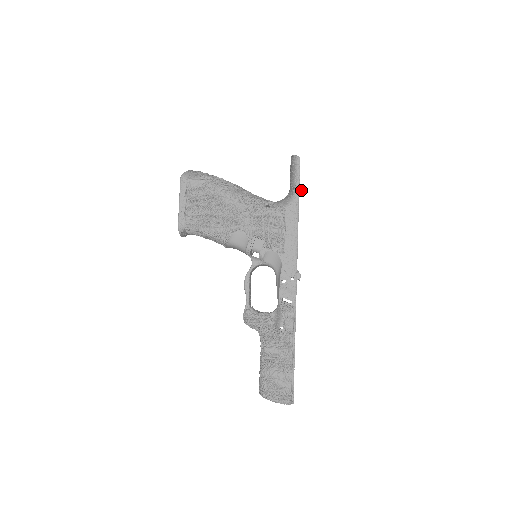
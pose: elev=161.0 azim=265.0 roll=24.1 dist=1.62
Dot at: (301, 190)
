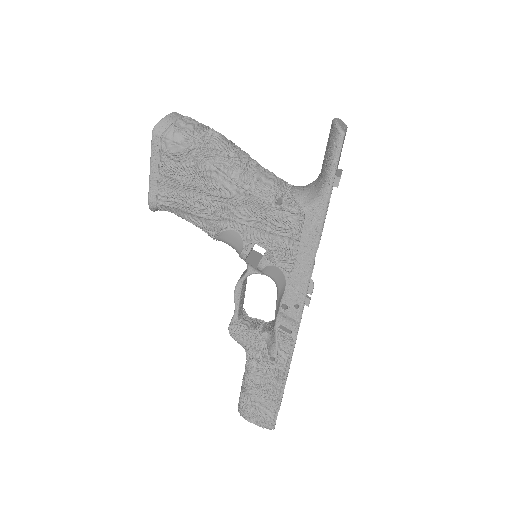
Dot at: (336, 185)
